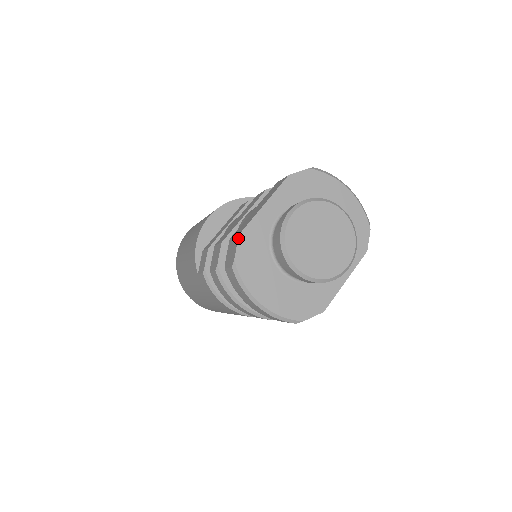
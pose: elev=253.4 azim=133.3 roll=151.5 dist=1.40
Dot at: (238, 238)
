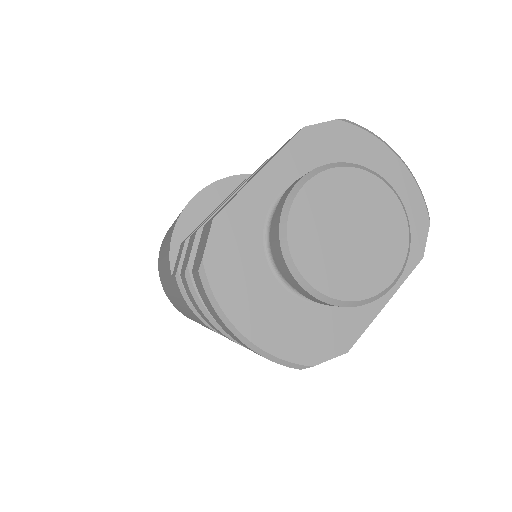
Dot at: (211, 223)
